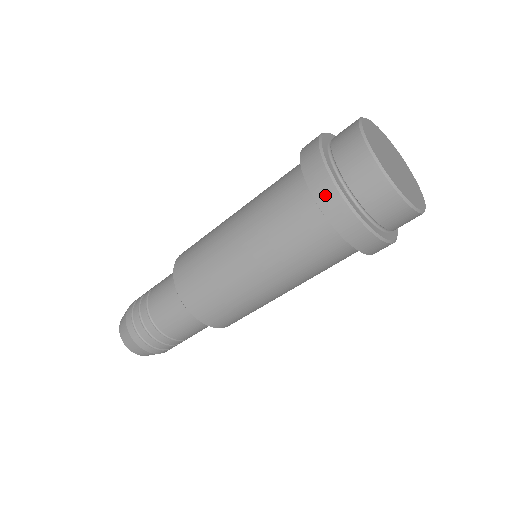
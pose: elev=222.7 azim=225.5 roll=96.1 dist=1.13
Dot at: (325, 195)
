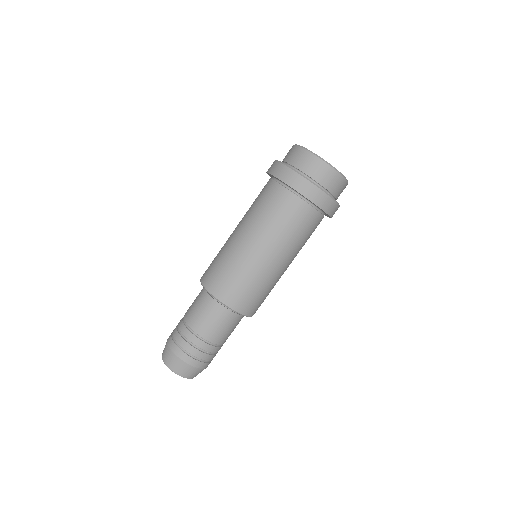
Dot at: (296, 182)
